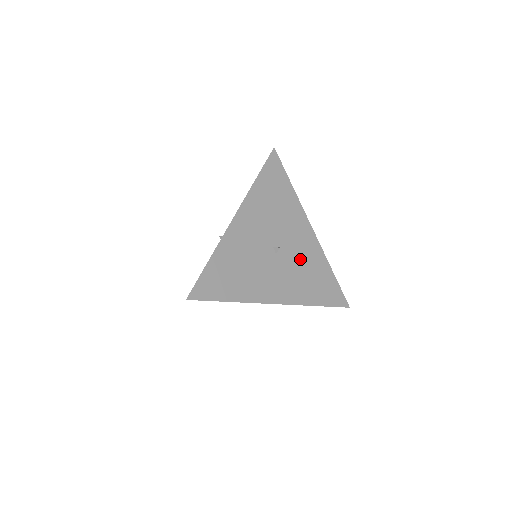
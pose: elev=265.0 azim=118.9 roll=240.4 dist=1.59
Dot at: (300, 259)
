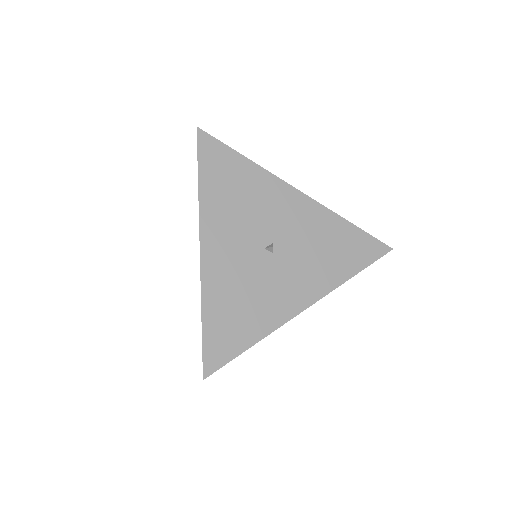
Dot at: (304, 238)
